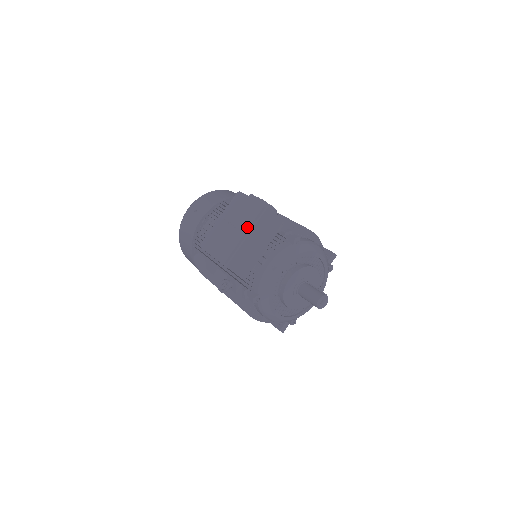
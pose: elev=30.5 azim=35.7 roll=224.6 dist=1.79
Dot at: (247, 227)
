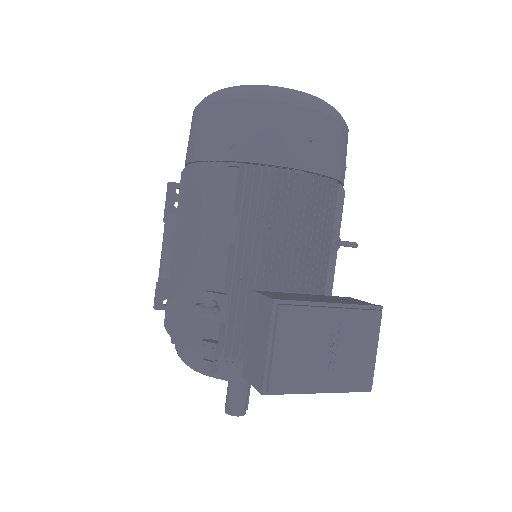
Dot at: (336, 387)
